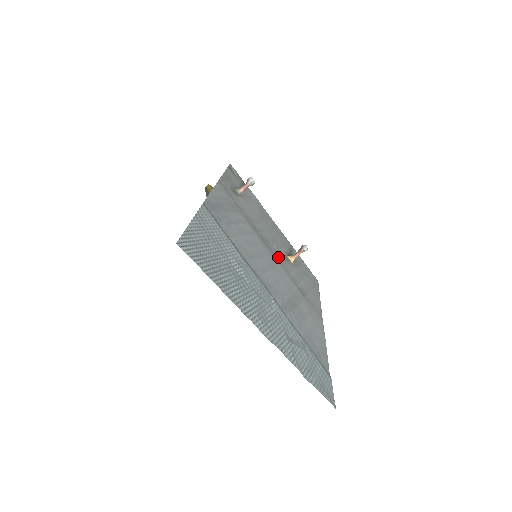
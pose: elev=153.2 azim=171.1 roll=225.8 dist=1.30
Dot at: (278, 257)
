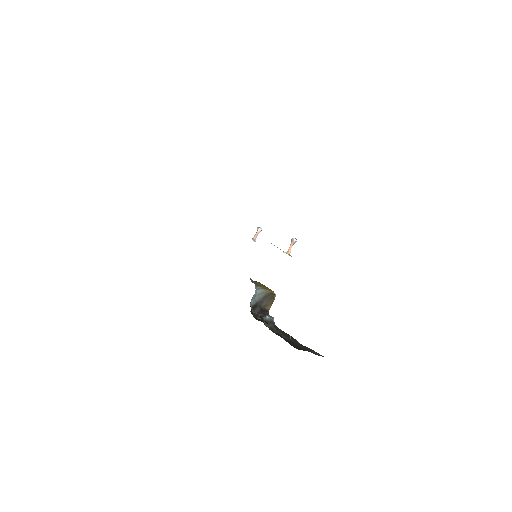
Dot at: occluded
